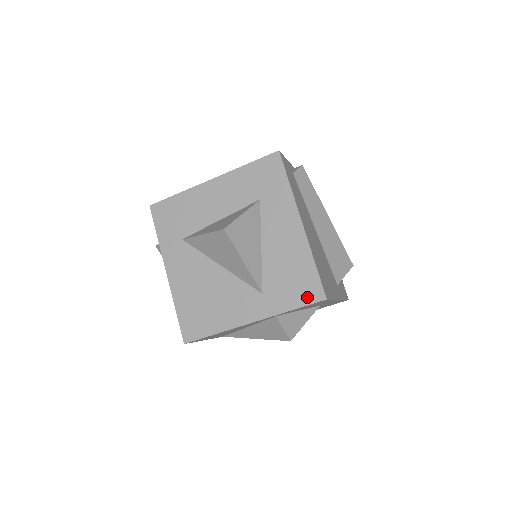
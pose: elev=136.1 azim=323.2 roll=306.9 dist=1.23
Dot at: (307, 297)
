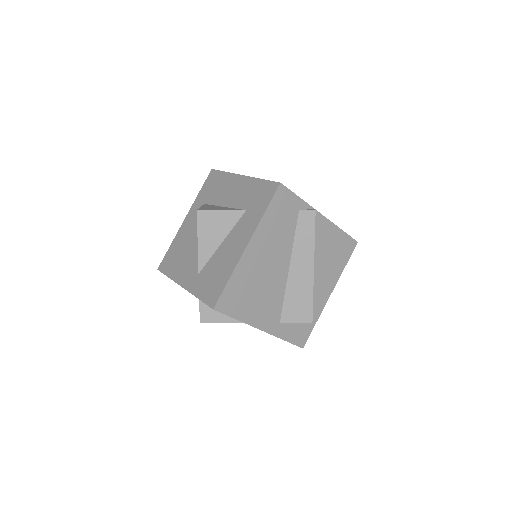
Dot at: (209, 298)
